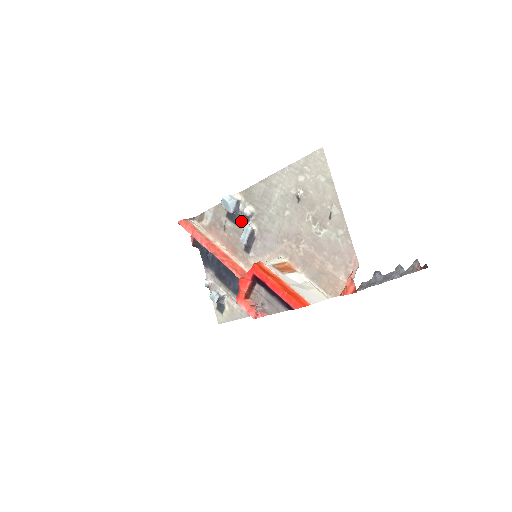
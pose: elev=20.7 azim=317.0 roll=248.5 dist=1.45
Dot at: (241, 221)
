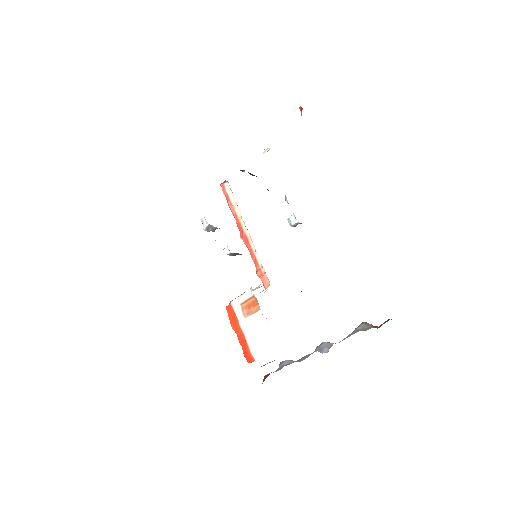
Dot at: occluded
